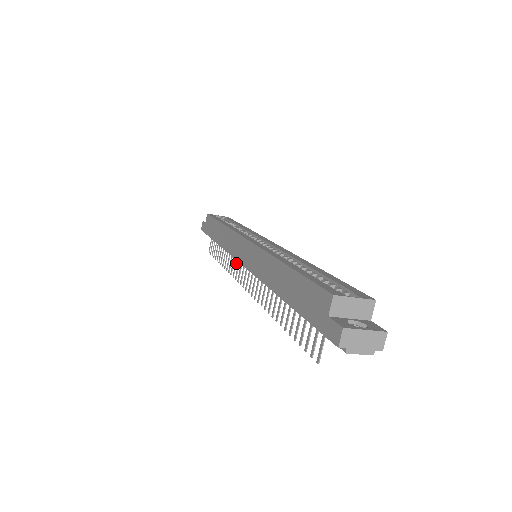
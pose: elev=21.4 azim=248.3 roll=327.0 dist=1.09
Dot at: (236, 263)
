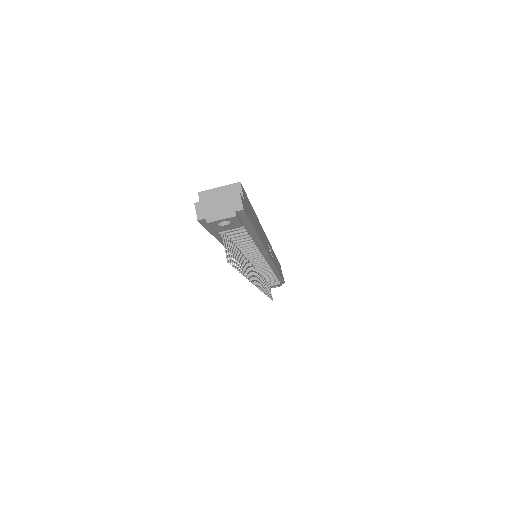
Dot at: (259, 278)
